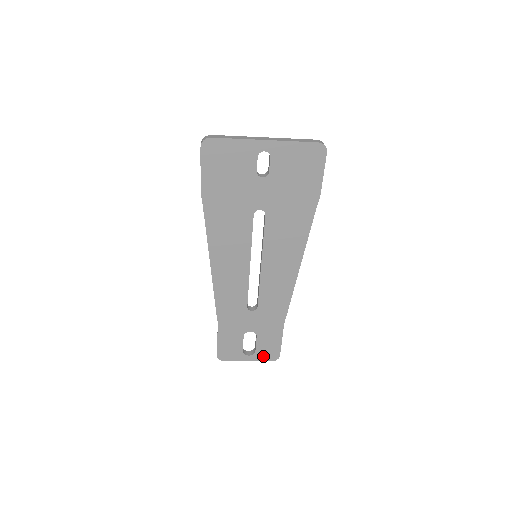
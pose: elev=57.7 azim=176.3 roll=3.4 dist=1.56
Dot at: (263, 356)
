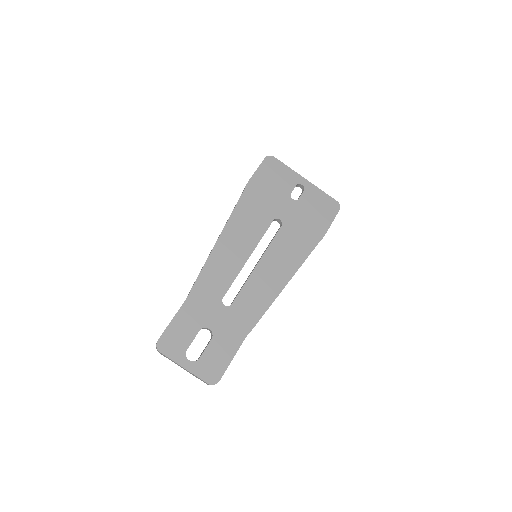
Dot at: (203, 370)
